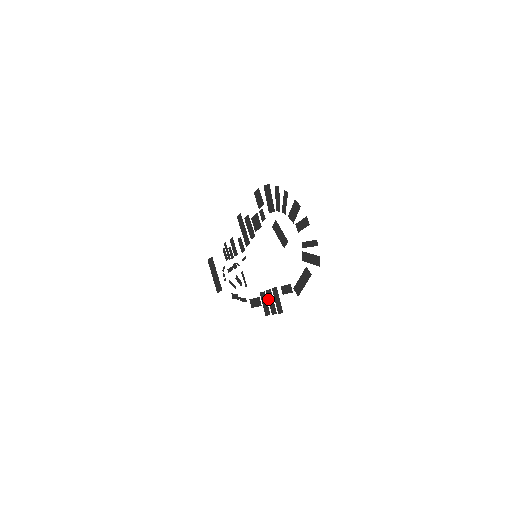
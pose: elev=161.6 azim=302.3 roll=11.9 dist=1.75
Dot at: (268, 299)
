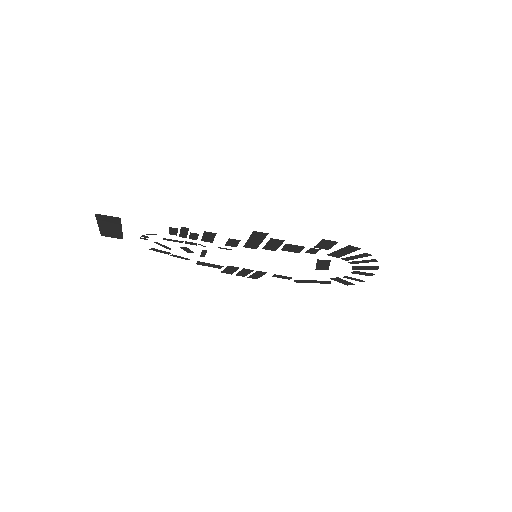
Dot at: (241, 271)
